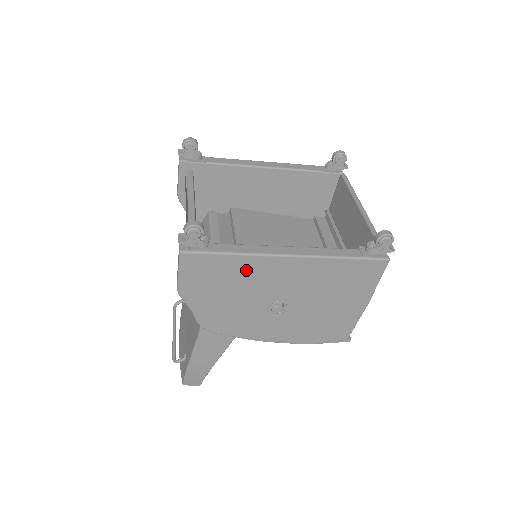
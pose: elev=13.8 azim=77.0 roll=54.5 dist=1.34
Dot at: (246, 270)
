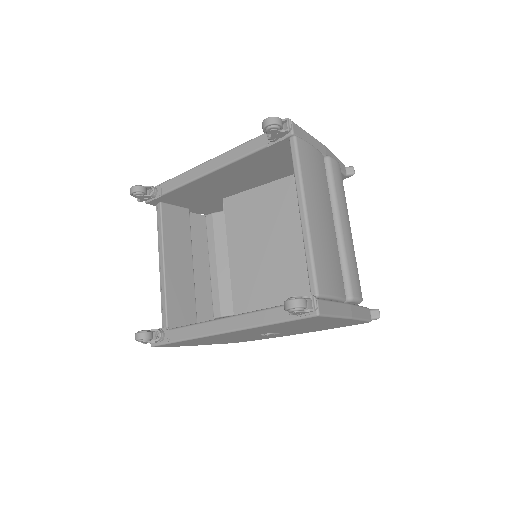
Dot at: (206, 339)
